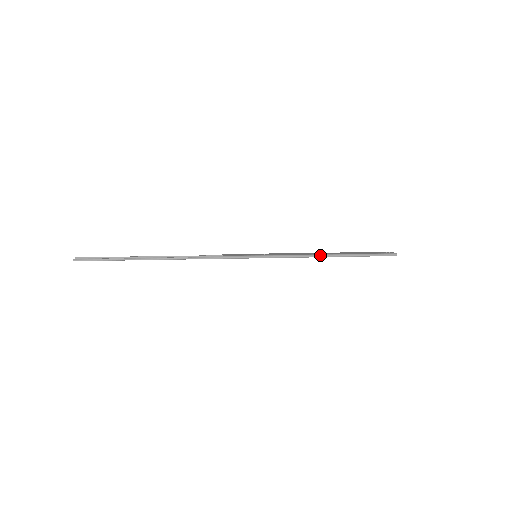
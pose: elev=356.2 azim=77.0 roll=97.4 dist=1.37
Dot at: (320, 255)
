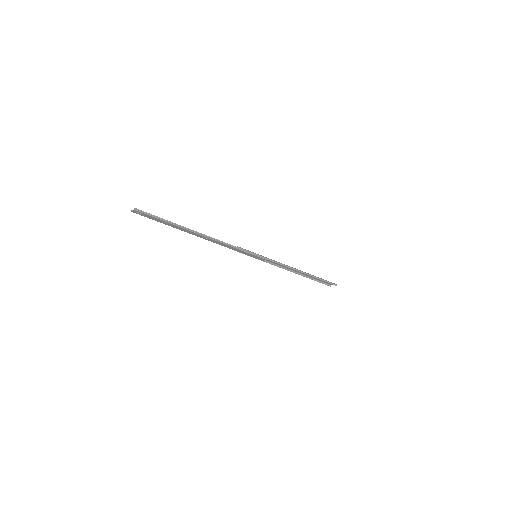
Dot at: (295, 268)
